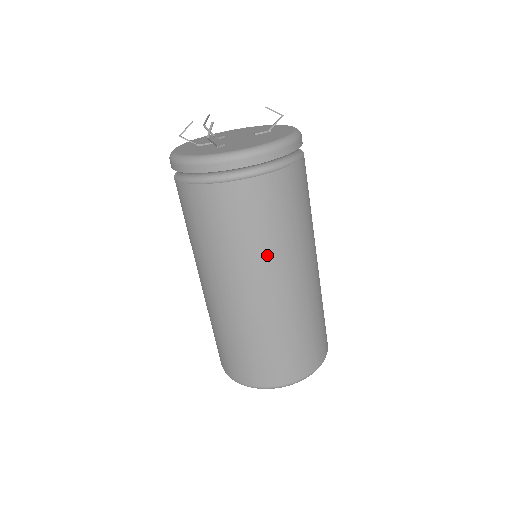
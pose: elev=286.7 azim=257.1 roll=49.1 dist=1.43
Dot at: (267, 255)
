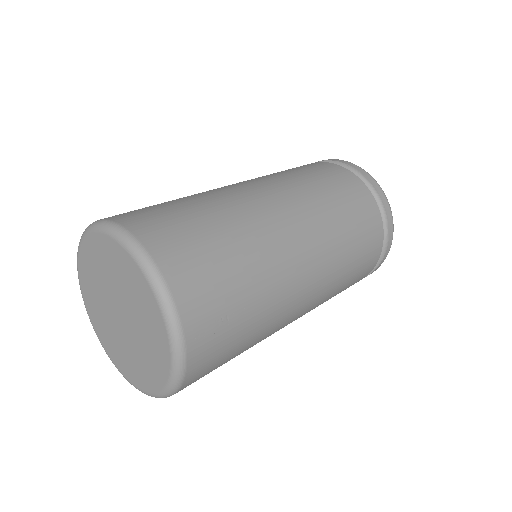
Dot at: (278, 177)
